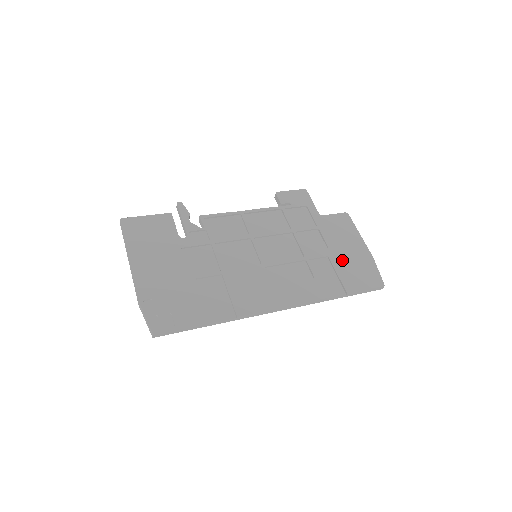
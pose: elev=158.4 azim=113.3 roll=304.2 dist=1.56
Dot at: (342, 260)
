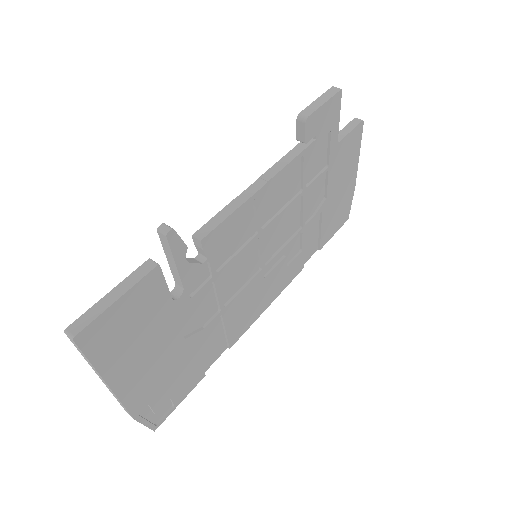
Dot at: (331, 209)
